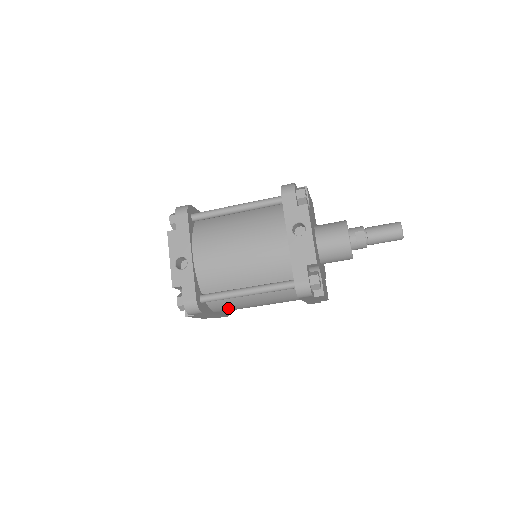
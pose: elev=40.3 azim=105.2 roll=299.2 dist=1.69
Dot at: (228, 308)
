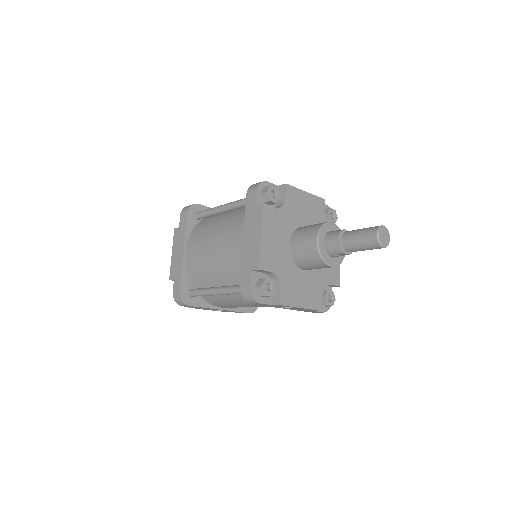
Dot at: occluded
